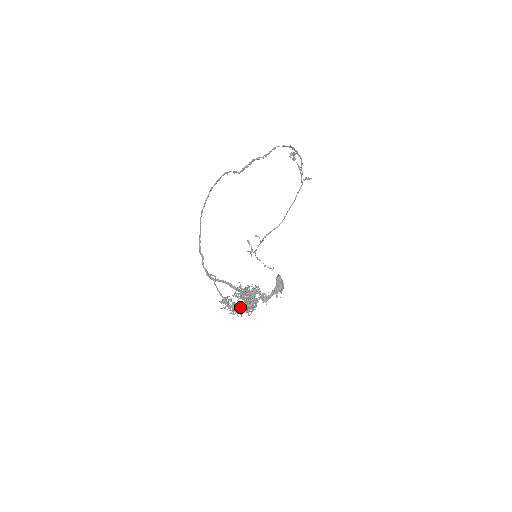
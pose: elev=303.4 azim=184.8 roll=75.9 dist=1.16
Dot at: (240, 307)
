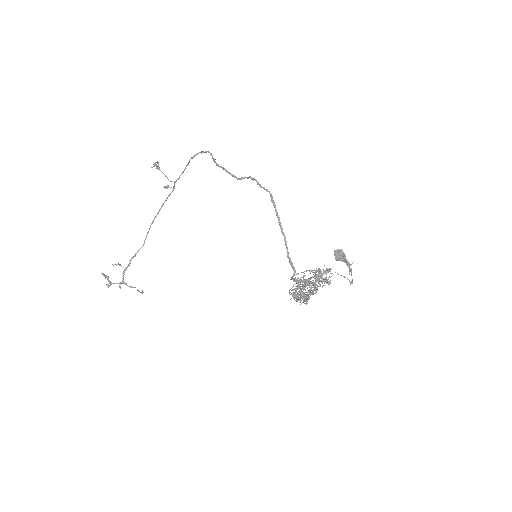
Dot at: occluded
